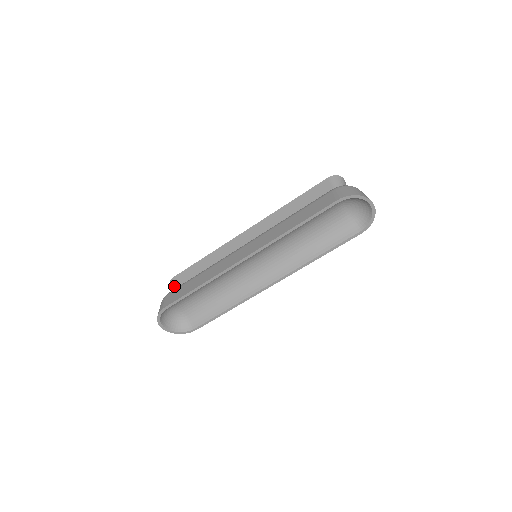
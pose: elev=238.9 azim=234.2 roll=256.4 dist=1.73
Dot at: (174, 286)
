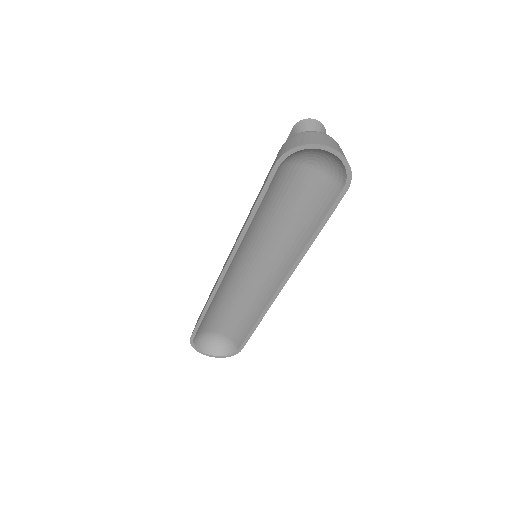
Dot at: occluded
